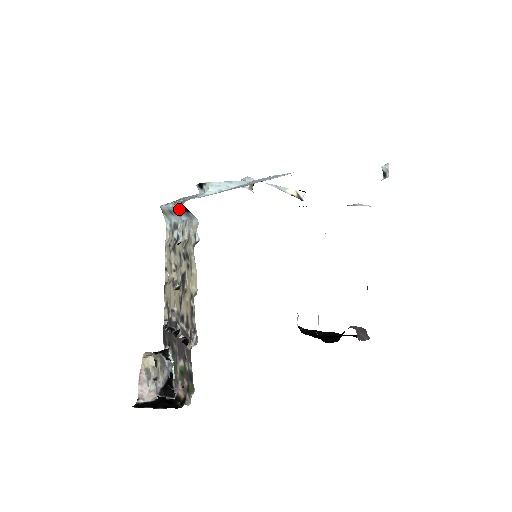
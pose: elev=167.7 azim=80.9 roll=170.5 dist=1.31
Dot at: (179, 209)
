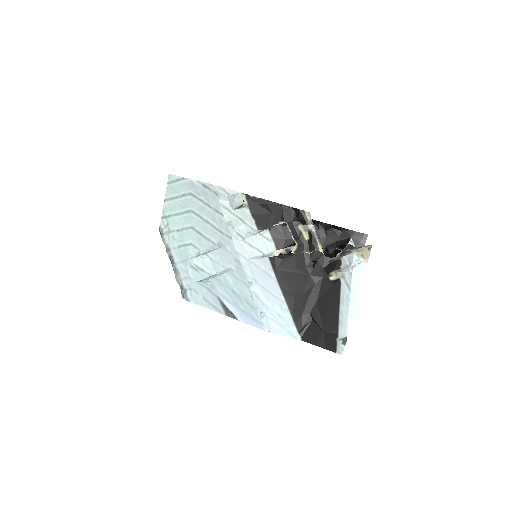
Dot at: occluded
